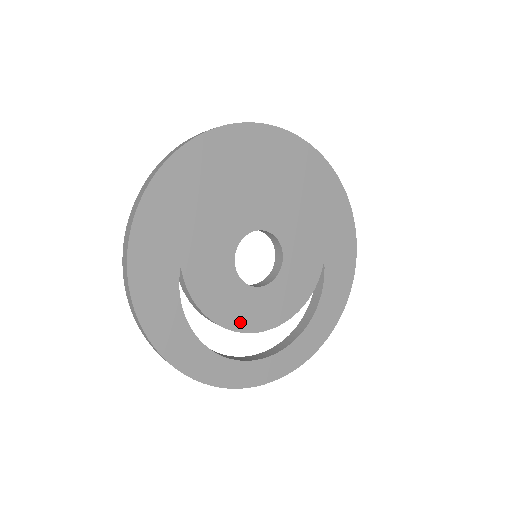
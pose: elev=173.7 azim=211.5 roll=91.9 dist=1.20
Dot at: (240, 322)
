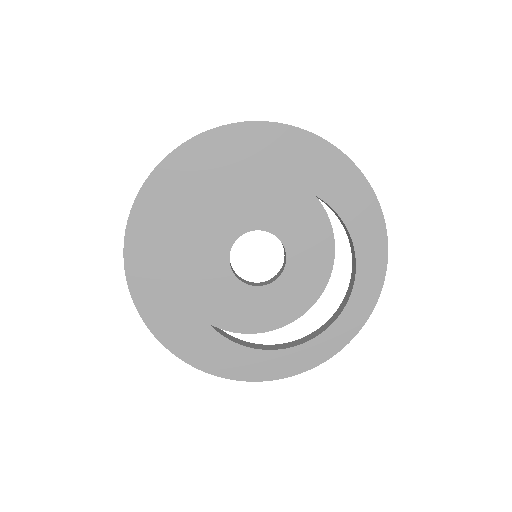
Dot at: (292, 311)
